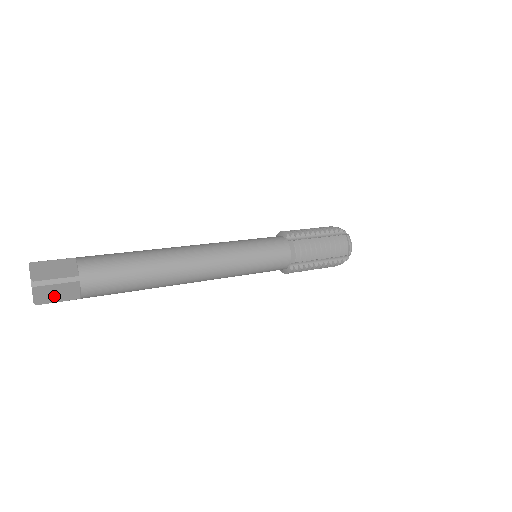
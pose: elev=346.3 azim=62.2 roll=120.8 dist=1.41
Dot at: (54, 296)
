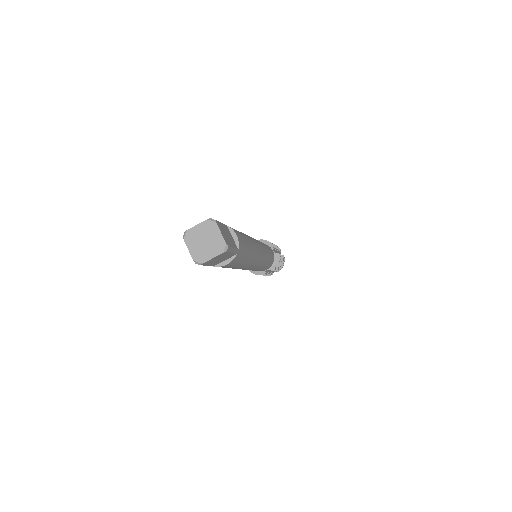
Dot at: (228, 239)
